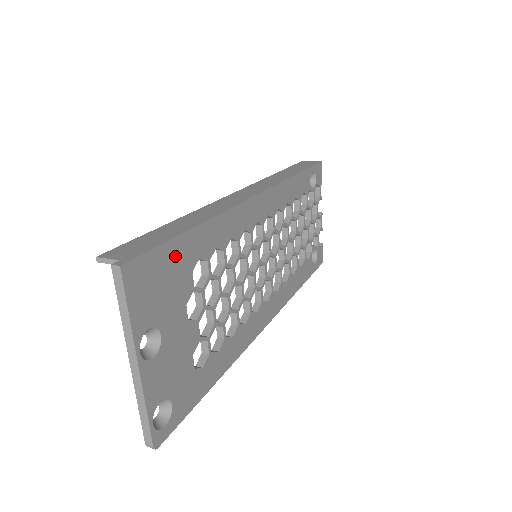
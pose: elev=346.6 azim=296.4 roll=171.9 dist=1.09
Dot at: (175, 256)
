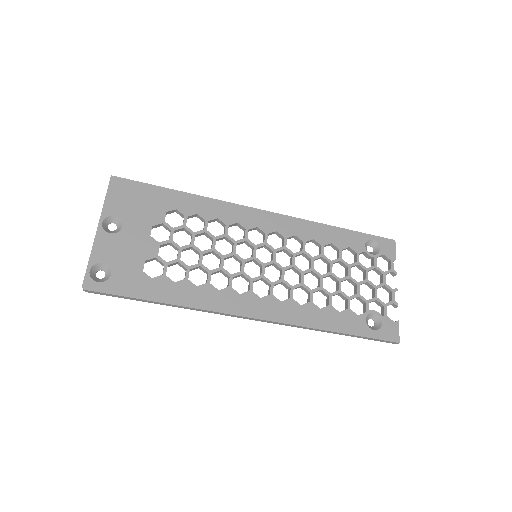
Dot at: (154, 195)
